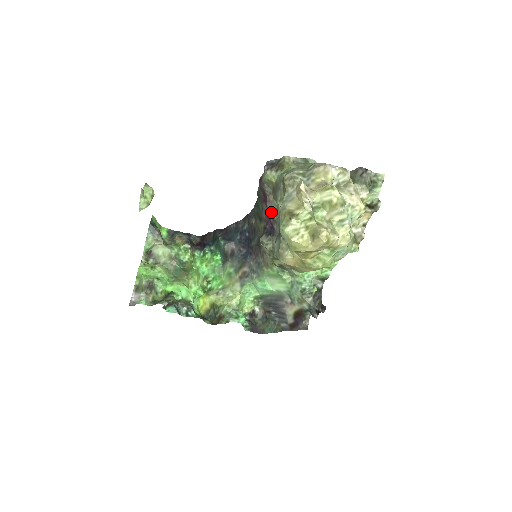
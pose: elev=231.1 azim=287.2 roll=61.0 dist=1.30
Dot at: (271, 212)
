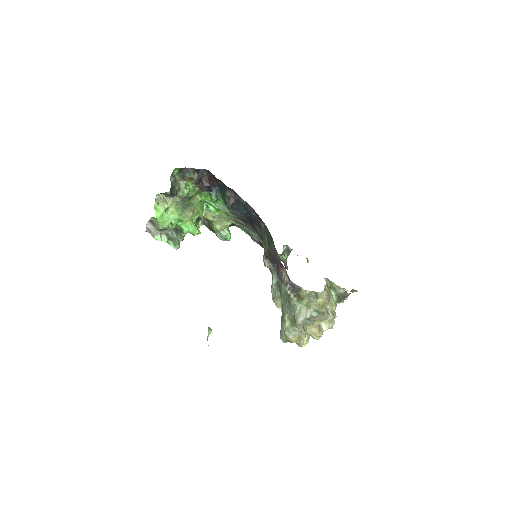
Dot at: occluded
